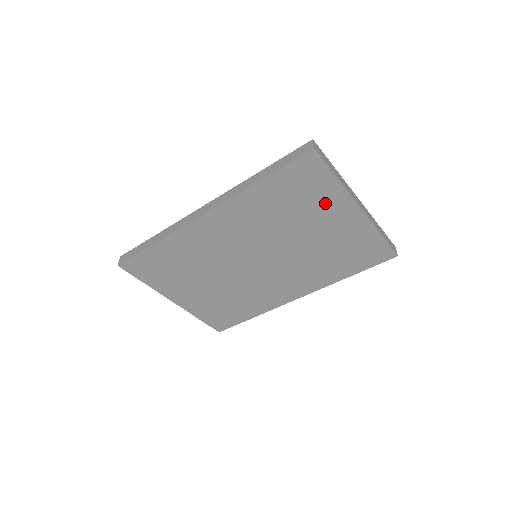
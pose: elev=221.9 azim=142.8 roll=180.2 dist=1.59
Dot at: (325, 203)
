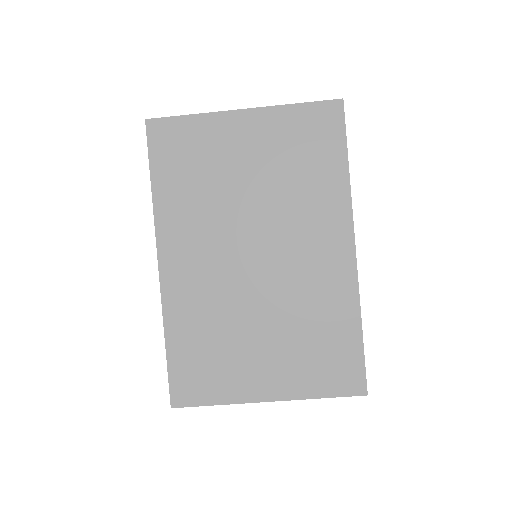
Dot at: (214, 140)
